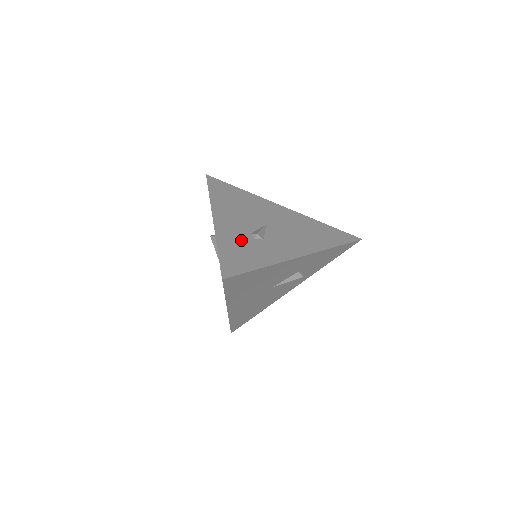
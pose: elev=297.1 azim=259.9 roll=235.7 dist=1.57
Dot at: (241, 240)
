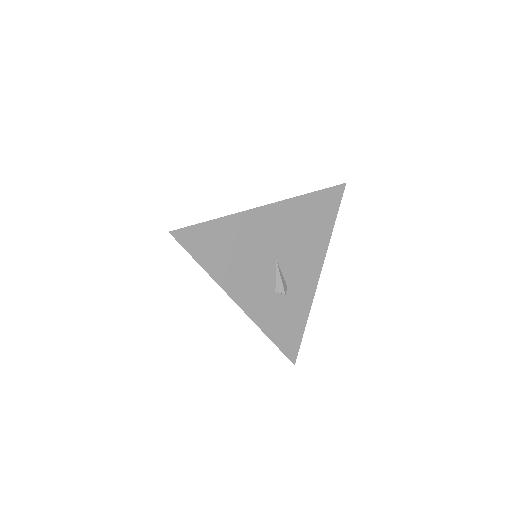
Dot at: (276, 309)
